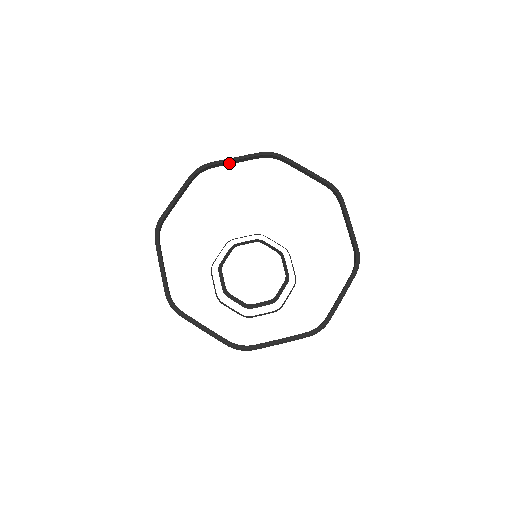
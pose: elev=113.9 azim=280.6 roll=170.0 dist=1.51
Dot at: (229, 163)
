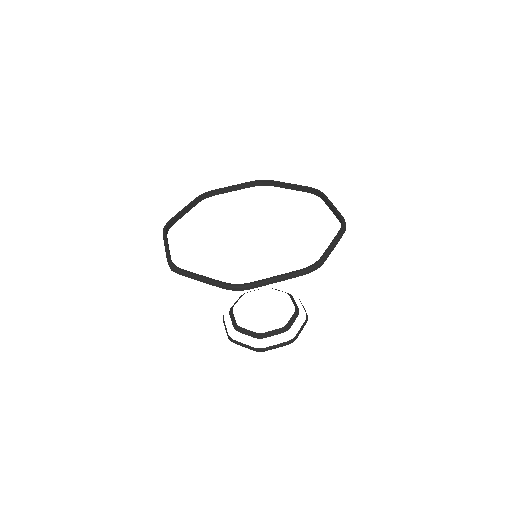
Dot at: (228, 191)
